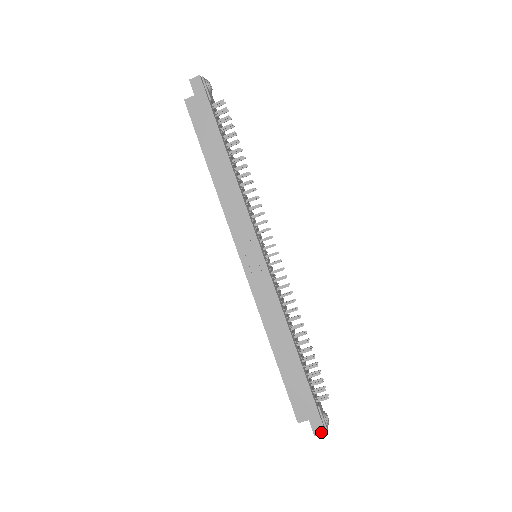
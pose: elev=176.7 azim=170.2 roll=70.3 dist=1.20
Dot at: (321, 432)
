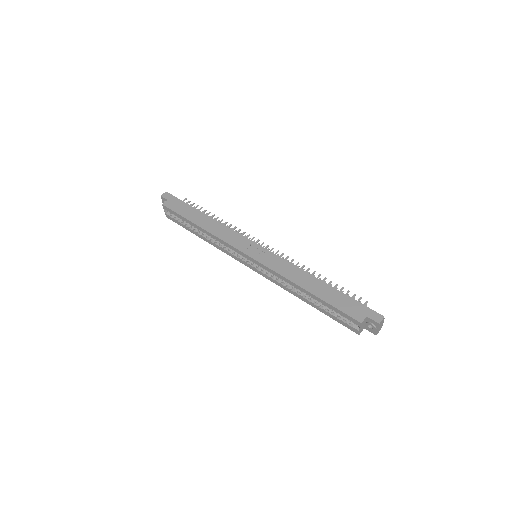
Dot at: (381, 318)
